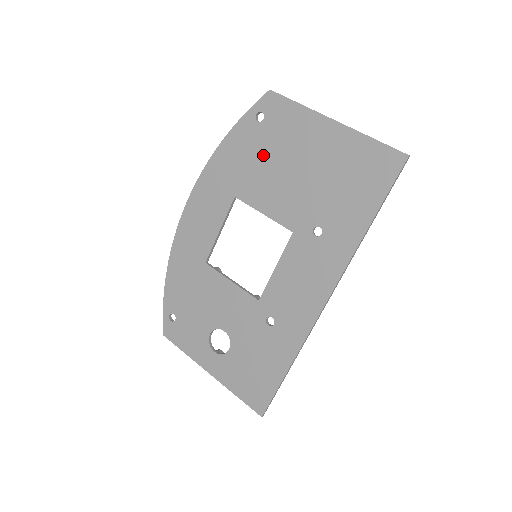
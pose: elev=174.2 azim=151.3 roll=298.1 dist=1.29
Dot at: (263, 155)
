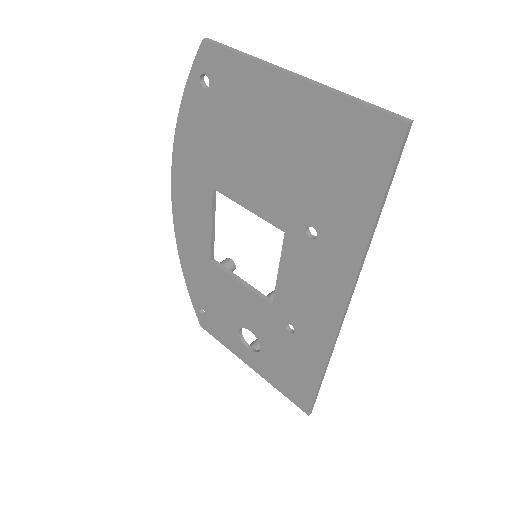
Dot at: (224, 134)
